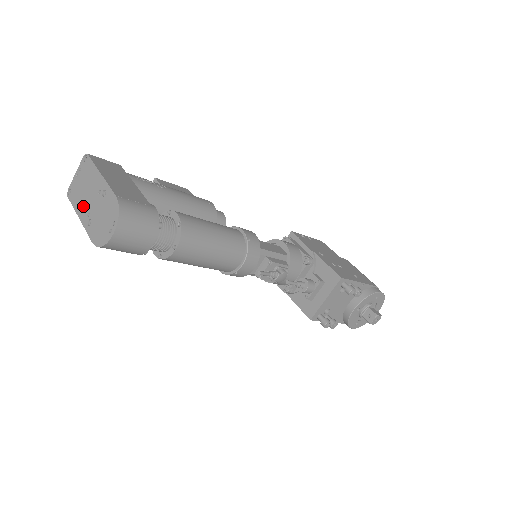
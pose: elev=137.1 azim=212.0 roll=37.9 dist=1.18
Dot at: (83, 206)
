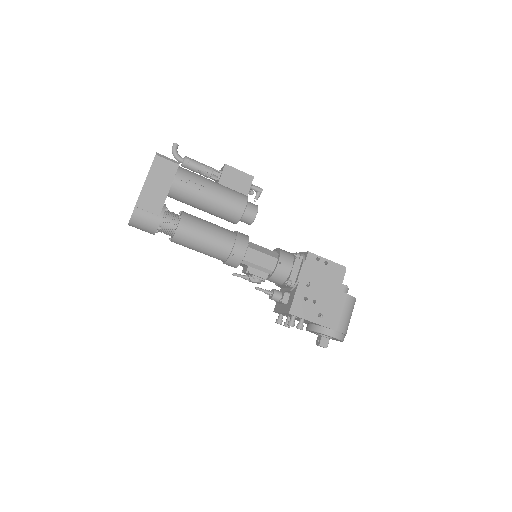
Dot at: occluded
